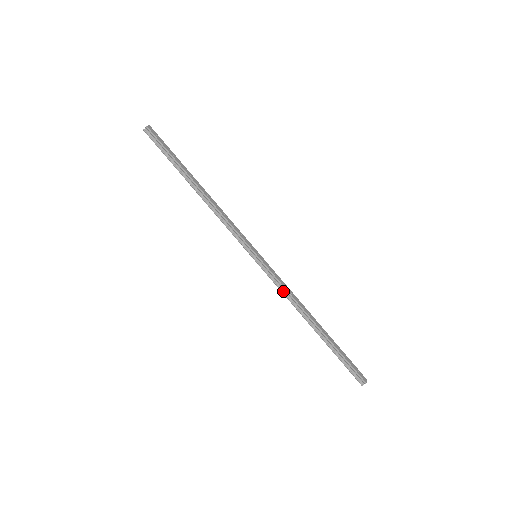
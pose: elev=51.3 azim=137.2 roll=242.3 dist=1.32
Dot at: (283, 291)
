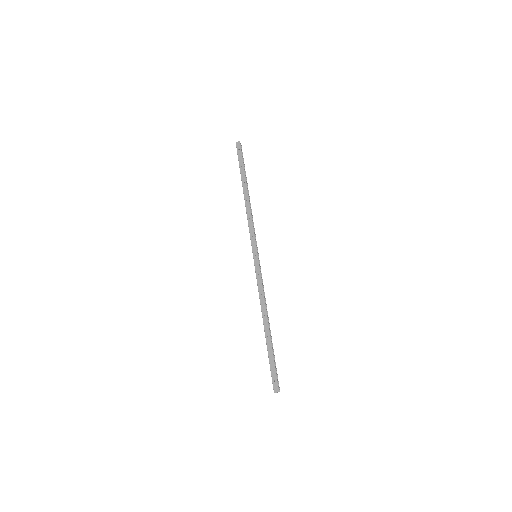
Dot at: (260, 290)
